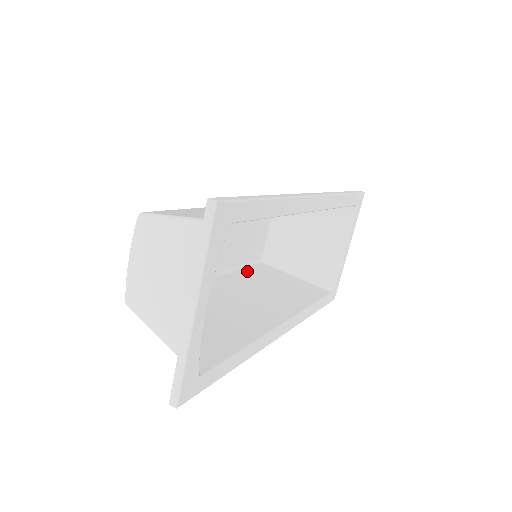
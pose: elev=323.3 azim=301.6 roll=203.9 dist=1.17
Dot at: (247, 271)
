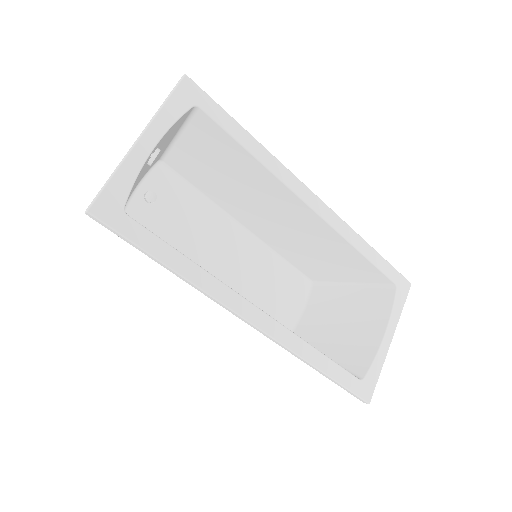
Dot at: occluded
